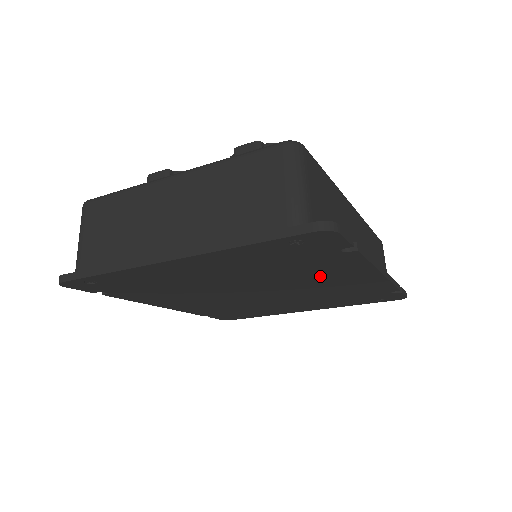
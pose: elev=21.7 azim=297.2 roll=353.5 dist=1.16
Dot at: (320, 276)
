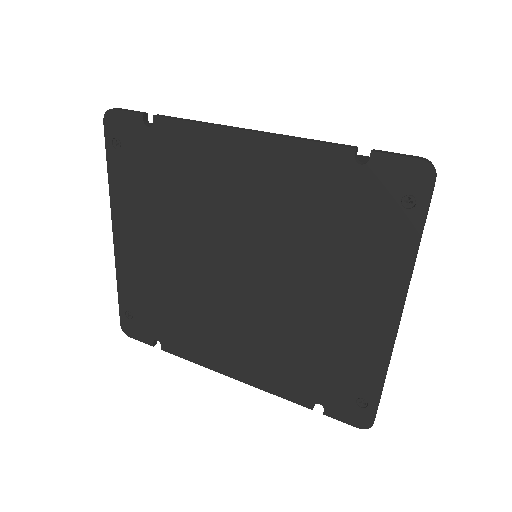
Dot at: (212, 185)
